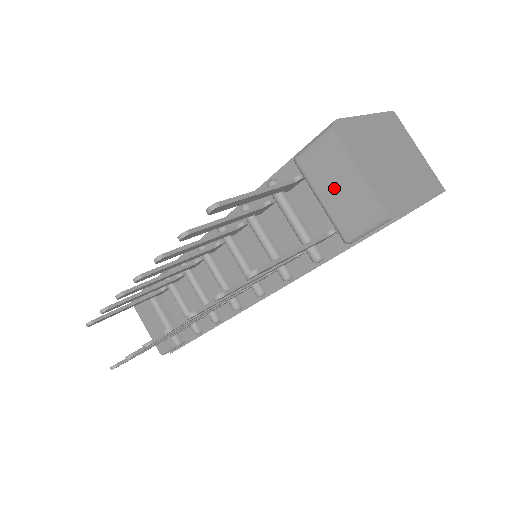
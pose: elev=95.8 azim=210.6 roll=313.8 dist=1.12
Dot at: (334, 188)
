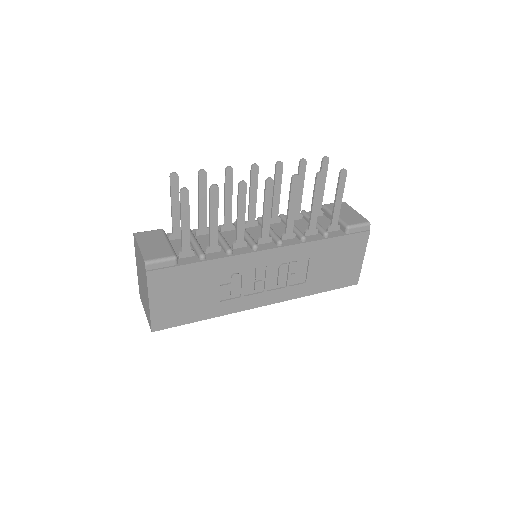
Dot at: (344, 213)
